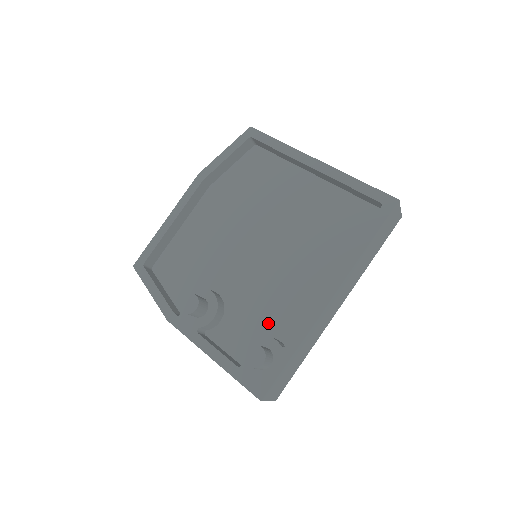
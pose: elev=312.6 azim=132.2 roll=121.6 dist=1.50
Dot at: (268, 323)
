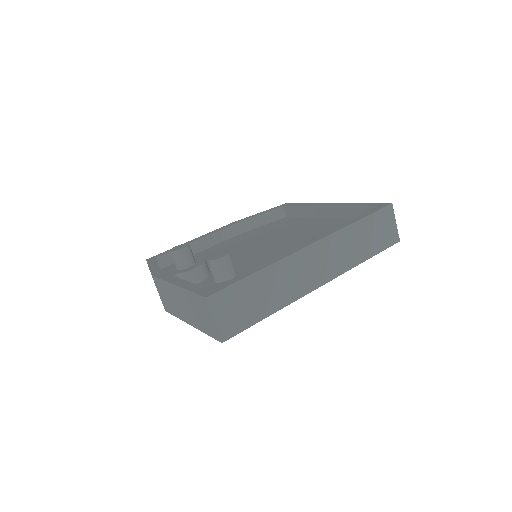
Dot at: occluded
